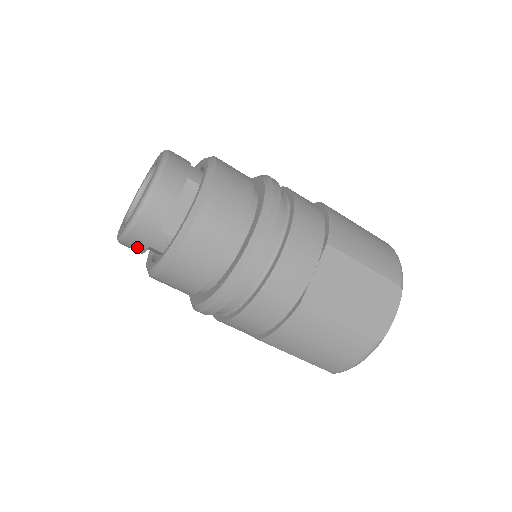
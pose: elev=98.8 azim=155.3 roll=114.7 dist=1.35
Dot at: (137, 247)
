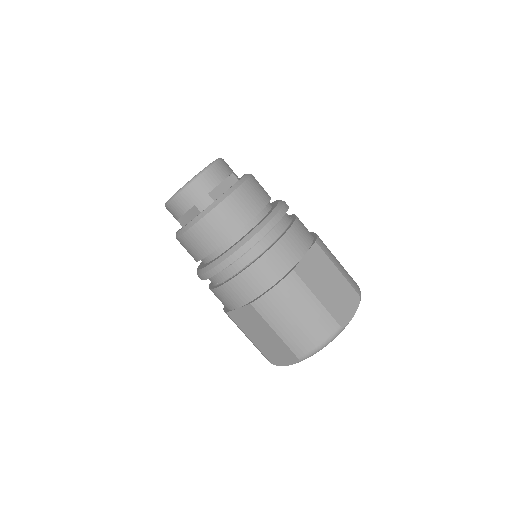
Dot at: (184, 205)
